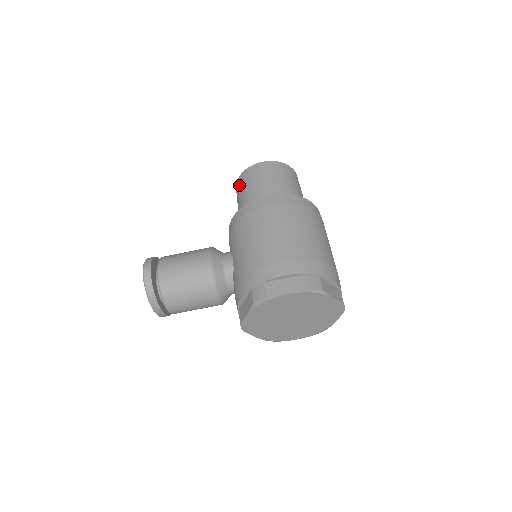
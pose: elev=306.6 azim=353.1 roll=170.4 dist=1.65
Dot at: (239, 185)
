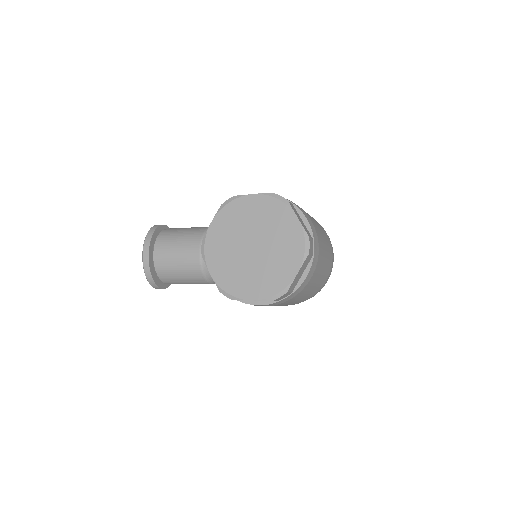
Dot at: occluded
